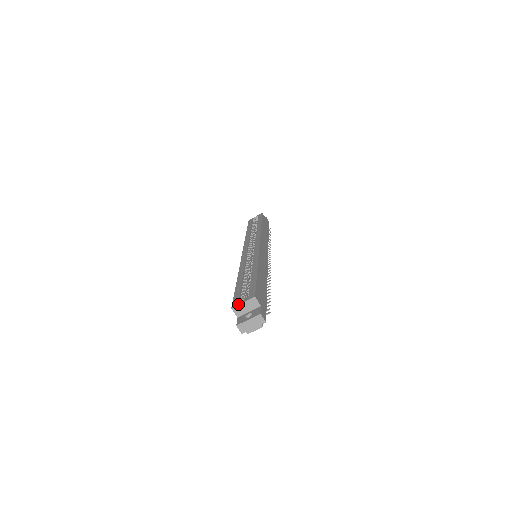
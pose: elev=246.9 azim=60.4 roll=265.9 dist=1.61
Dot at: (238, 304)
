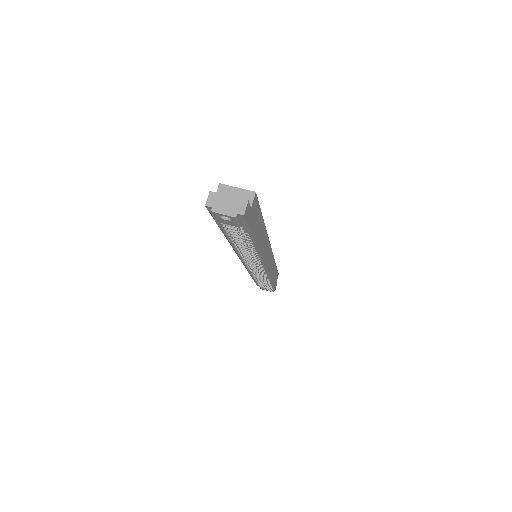
Dot at: occluded
